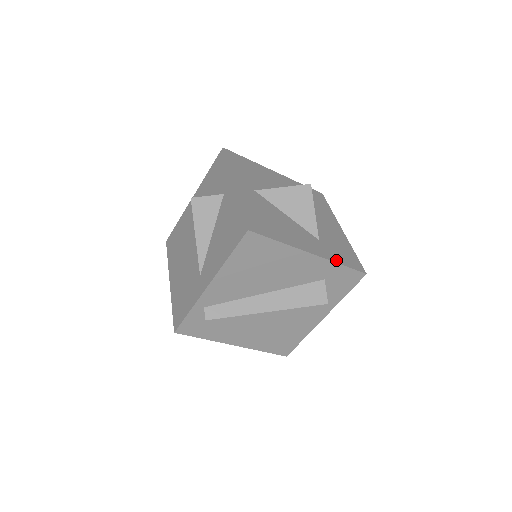
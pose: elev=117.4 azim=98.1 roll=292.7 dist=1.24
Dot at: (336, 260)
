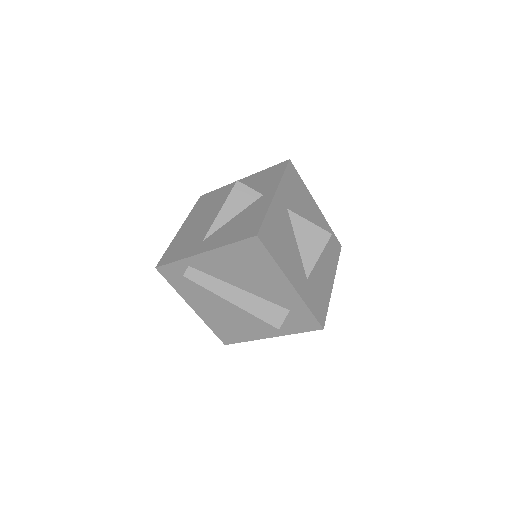
Dot at: (308, 303)
